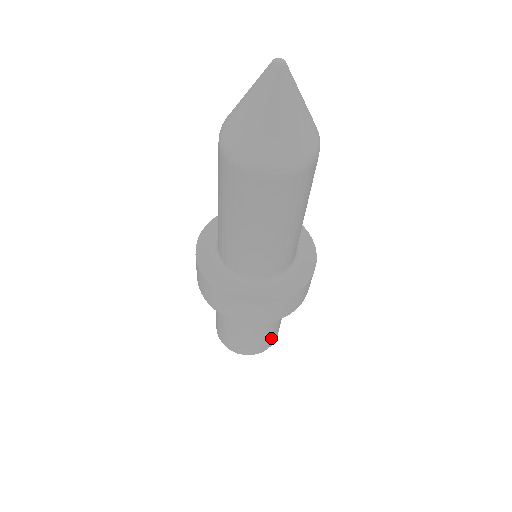
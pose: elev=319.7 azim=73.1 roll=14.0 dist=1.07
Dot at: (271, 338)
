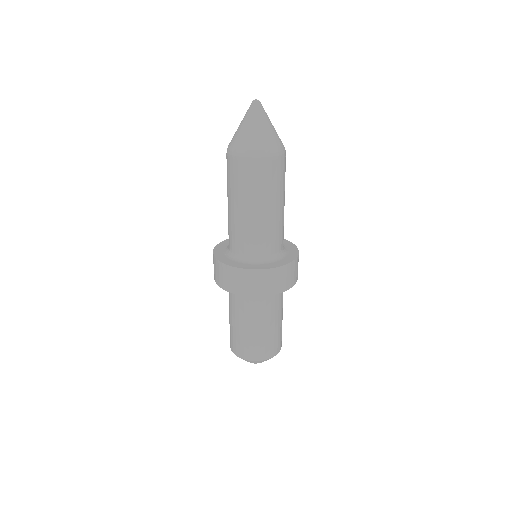
Dot at: (267, 345)
